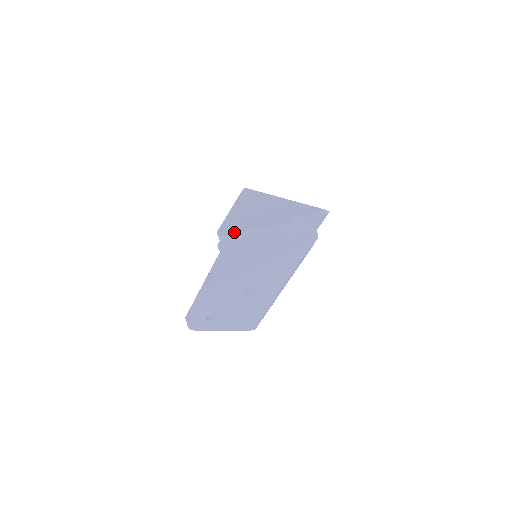
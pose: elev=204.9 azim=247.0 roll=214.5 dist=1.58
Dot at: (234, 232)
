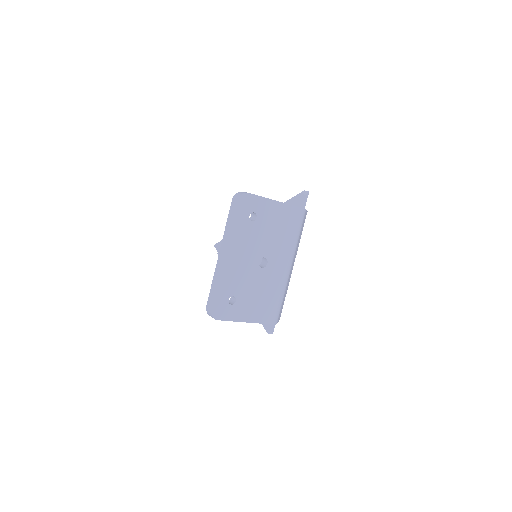
Dot at: occluded
